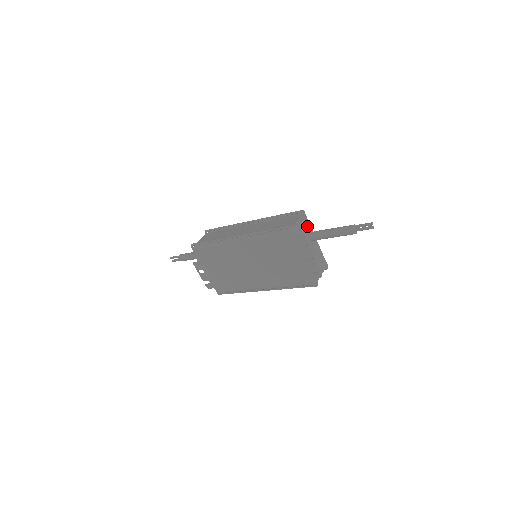
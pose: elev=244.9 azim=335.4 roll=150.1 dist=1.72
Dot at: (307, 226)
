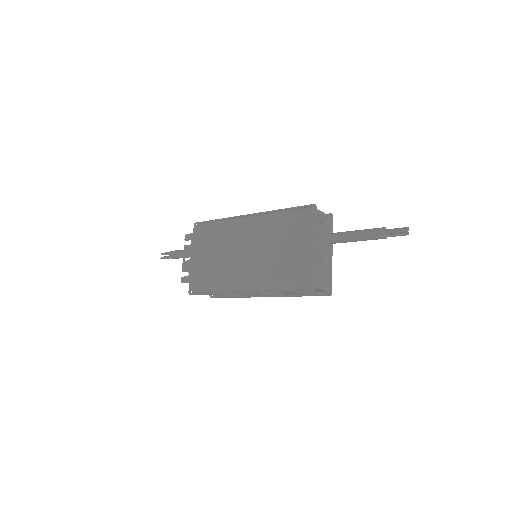
Dot at: occluded
